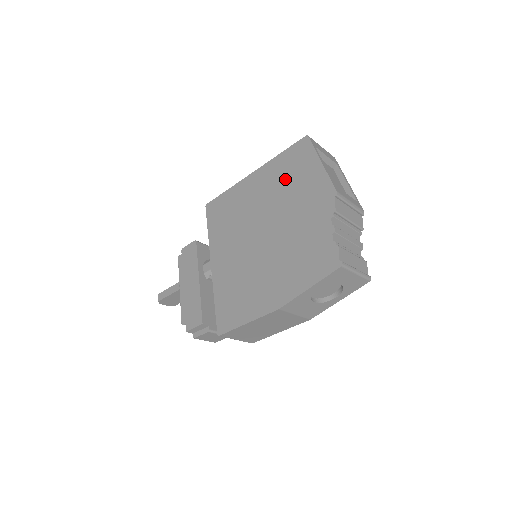
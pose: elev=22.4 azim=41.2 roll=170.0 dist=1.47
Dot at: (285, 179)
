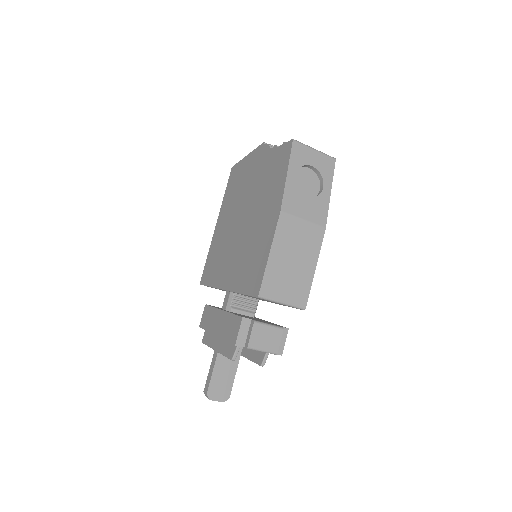
Dot at: (235, 191)
